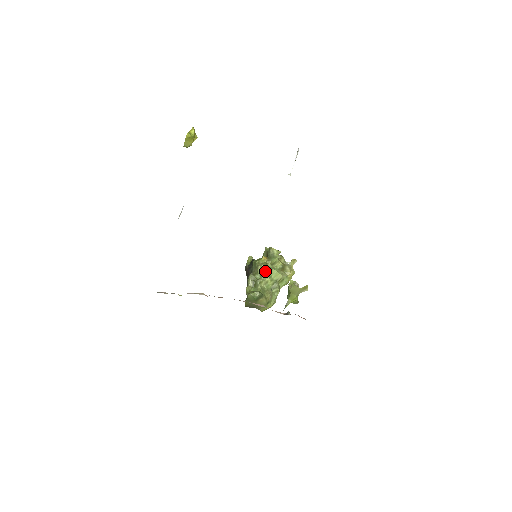
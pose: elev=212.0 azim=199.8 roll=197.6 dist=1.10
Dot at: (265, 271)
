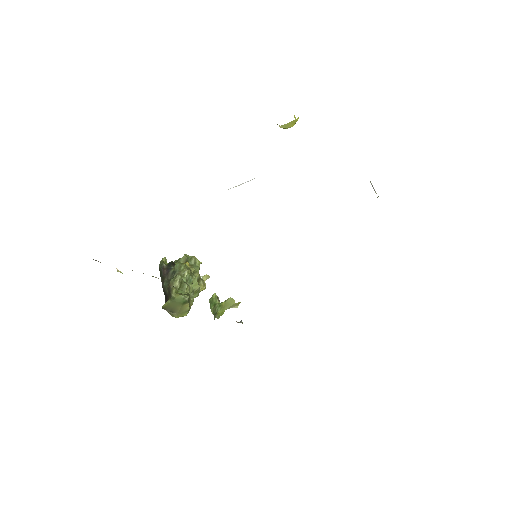
Dot at: (191, 277)
